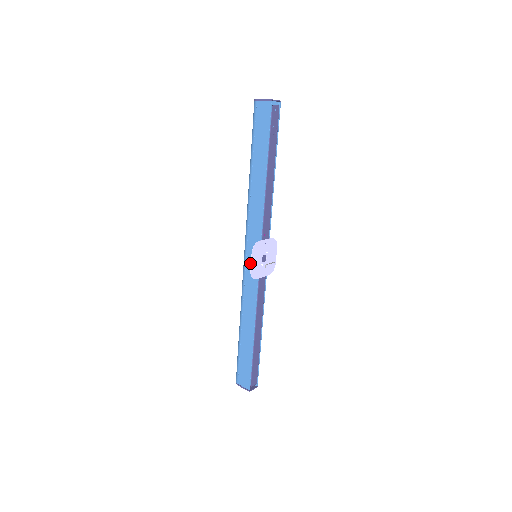
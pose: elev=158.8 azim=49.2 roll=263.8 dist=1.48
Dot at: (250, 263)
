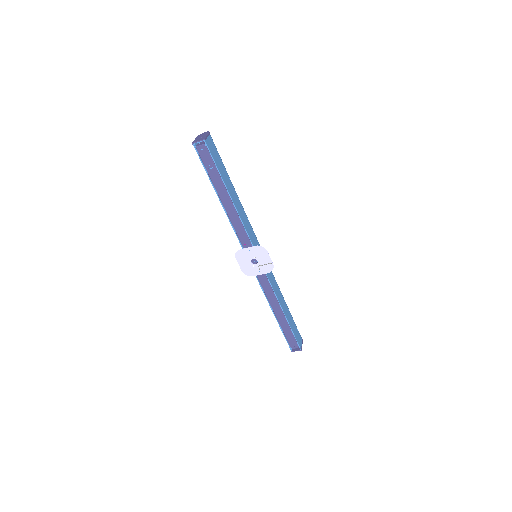
Dot at: occluded
